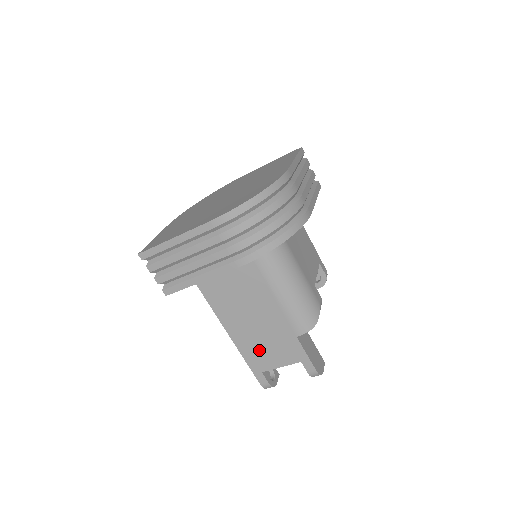
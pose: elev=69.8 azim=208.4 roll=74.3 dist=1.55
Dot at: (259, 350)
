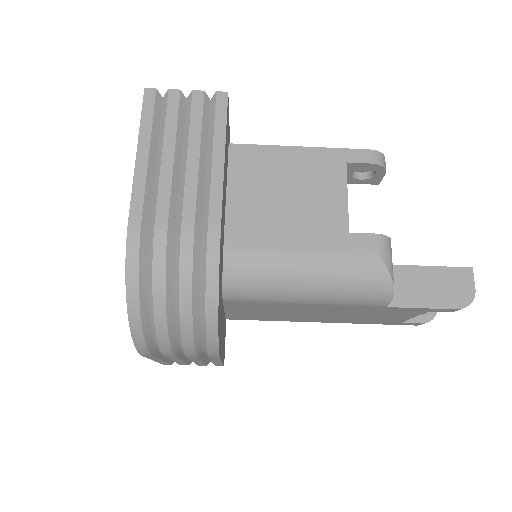
Dot at: (370, 319)
